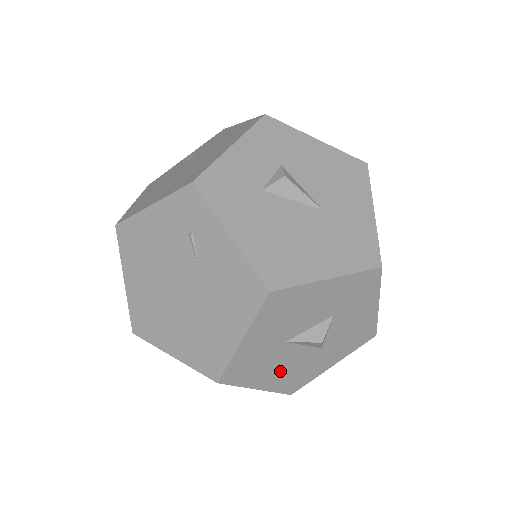
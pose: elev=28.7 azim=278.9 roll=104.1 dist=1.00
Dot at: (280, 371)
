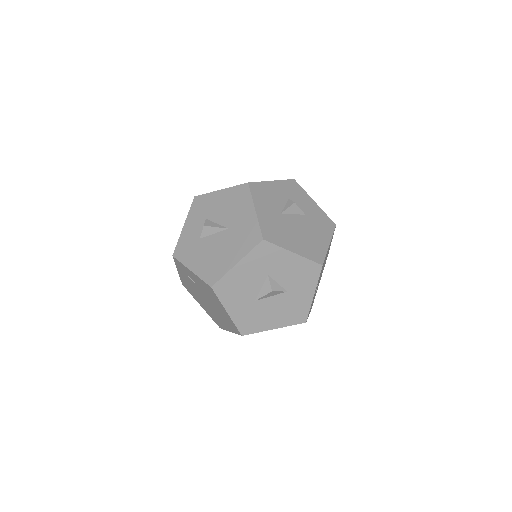
Dot at: (276, 314)
